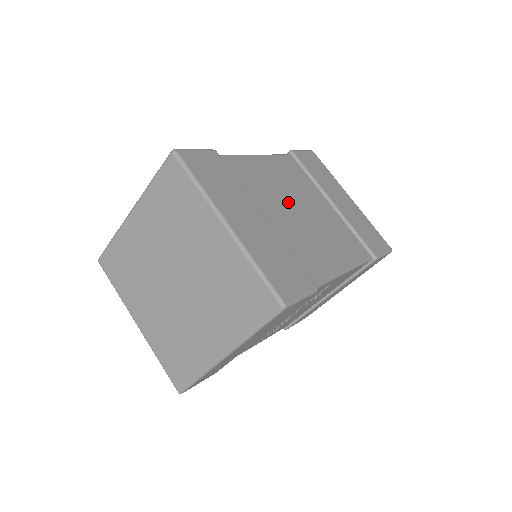
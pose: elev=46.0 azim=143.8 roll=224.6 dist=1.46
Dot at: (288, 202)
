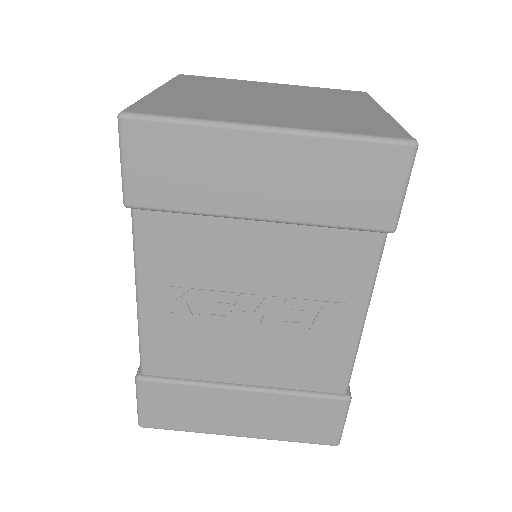
Dot at: occluded
